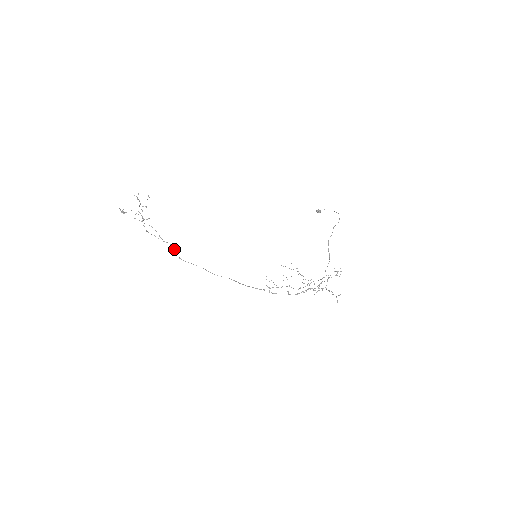
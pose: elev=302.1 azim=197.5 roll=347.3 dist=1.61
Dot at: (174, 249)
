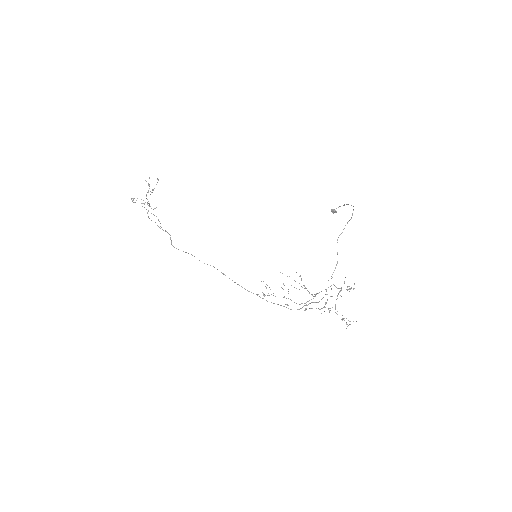
Dot at: (170, 238)
